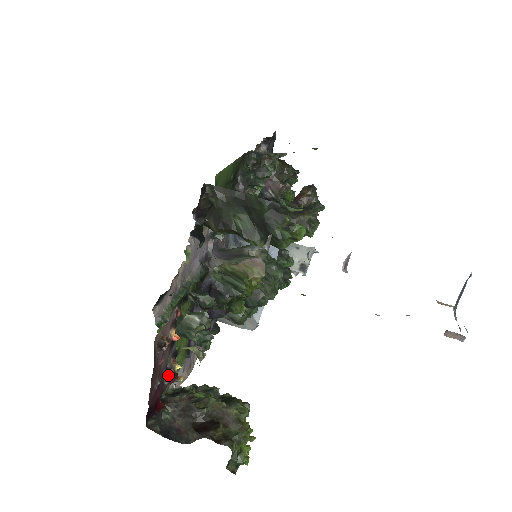
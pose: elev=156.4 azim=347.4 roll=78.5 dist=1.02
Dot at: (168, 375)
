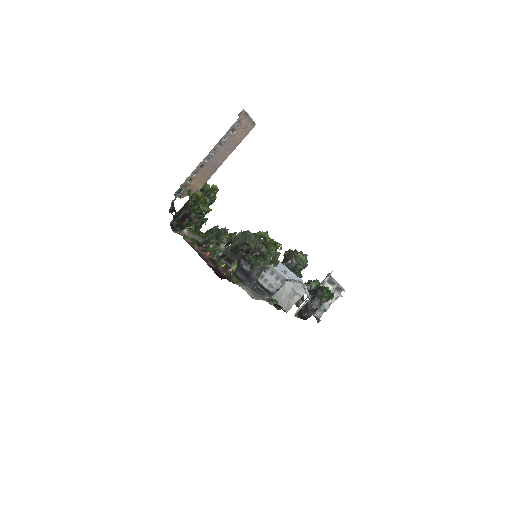
Dot at: (221, 269)
